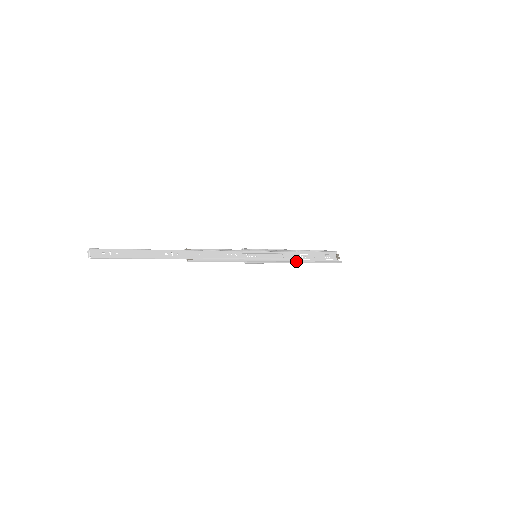
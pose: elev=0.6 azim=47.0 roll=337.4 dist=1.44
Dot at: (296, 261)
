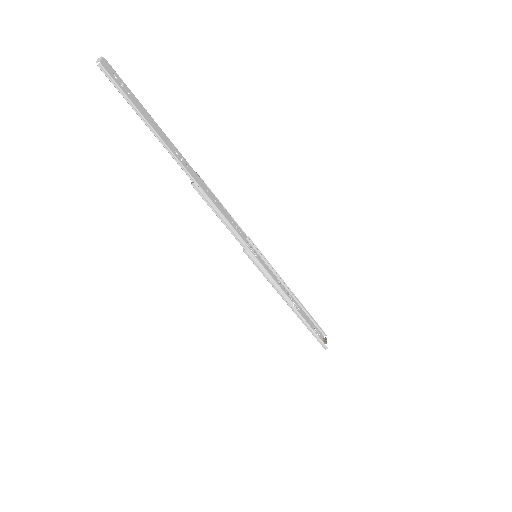
Dot at: (289, 302)
